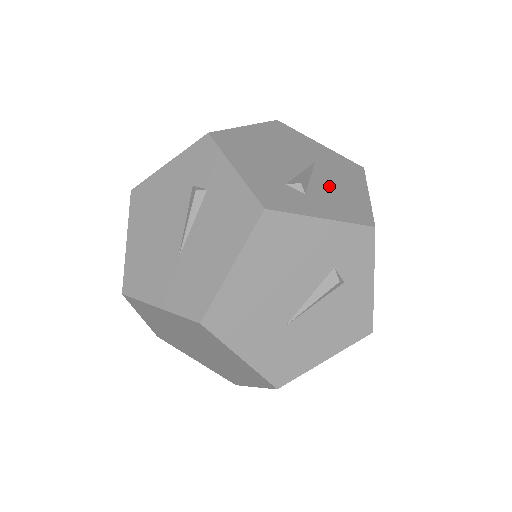
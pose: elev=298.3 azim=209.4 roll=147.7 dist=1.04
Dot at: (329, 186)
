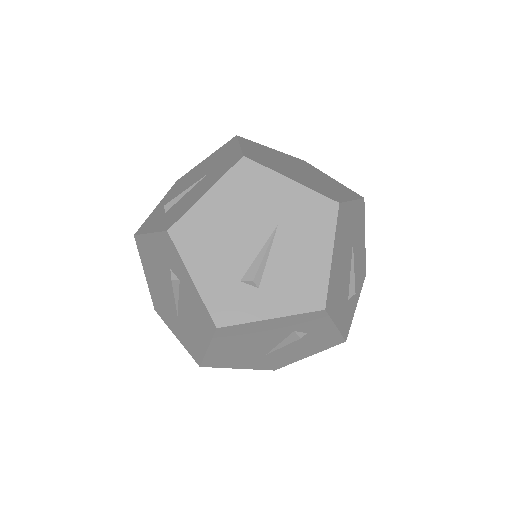
Dot at: (357, 263)
